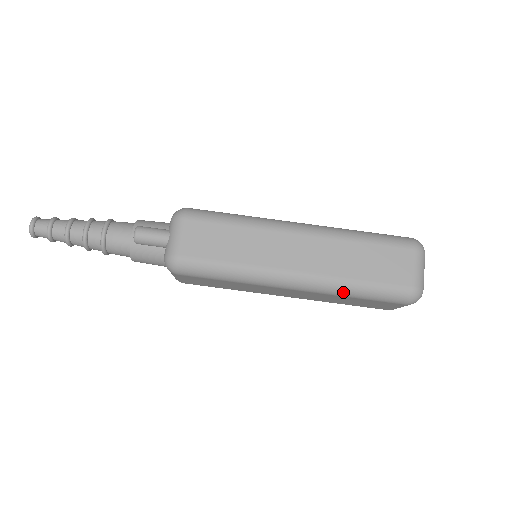
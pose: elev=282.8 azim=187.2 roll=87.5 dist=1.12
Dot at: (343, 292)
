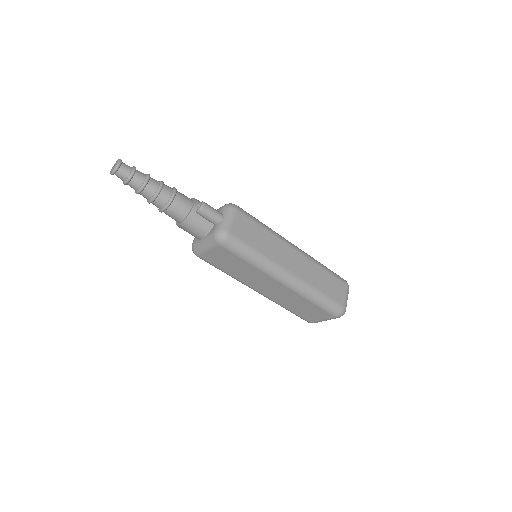
Dot at: (310, 296)
